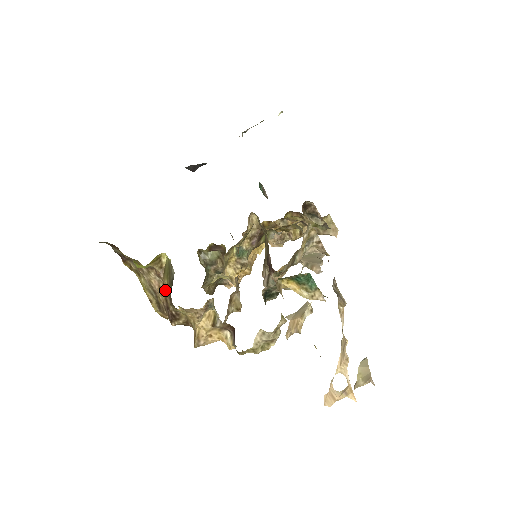
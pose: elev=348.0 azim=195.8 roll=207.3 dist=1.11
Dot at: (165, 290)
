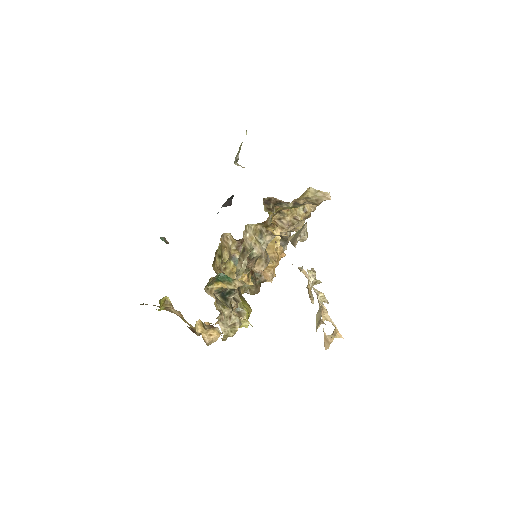
Dot at: occluded
